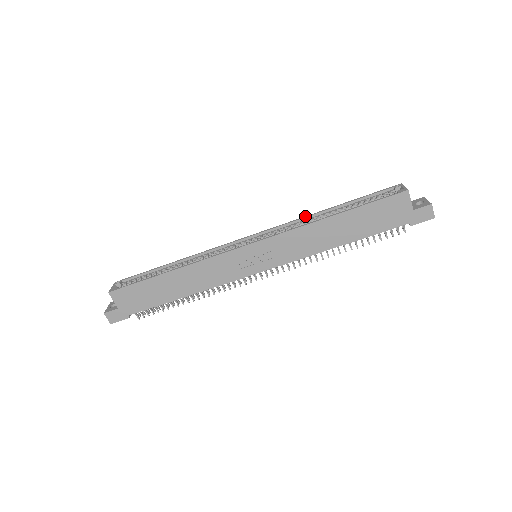
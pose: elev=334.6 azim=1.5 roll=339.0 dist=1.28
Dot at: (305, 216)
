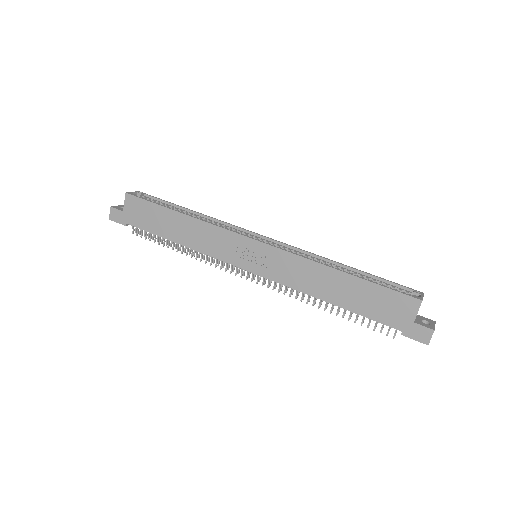
Dot at: (321, 256)
